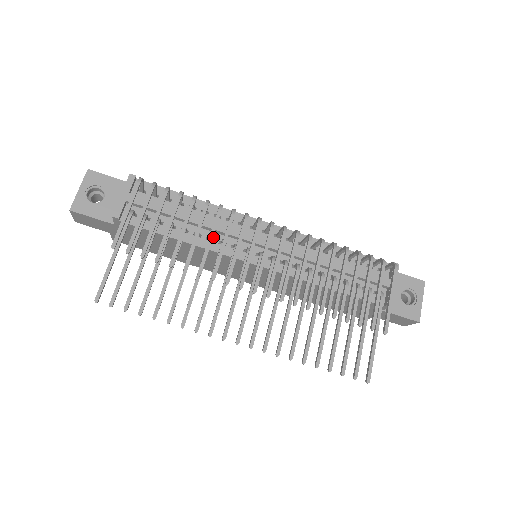
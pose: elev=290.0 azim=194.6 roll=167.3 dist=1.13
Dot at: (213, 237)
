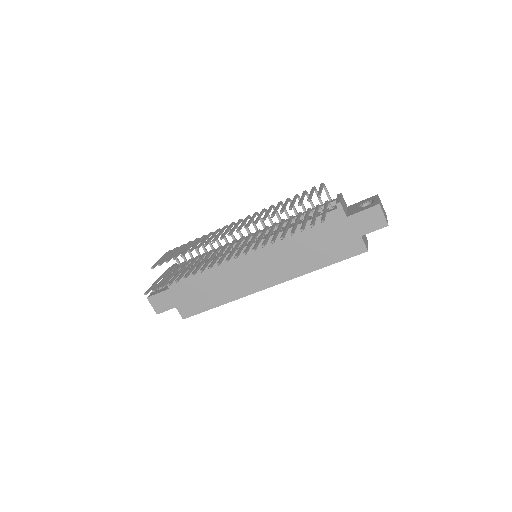
Dot at: occluded
